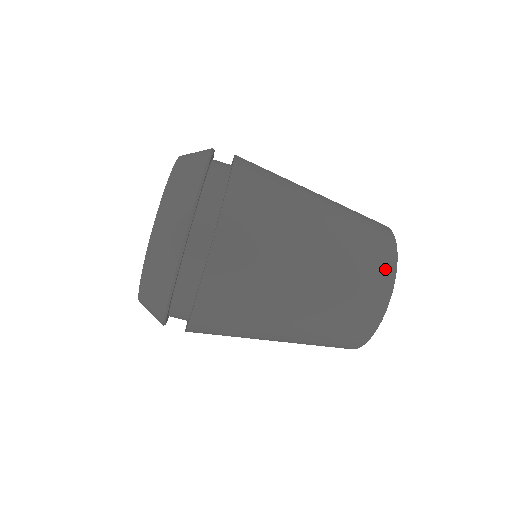
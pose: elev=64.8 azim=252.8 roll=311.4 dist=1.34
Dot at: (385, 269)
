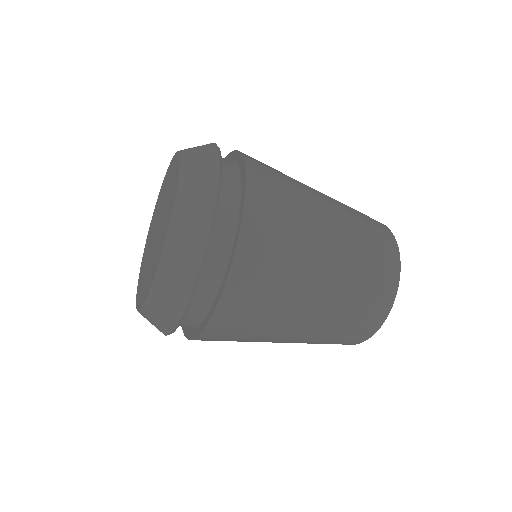
Dot at: (390, 248)
